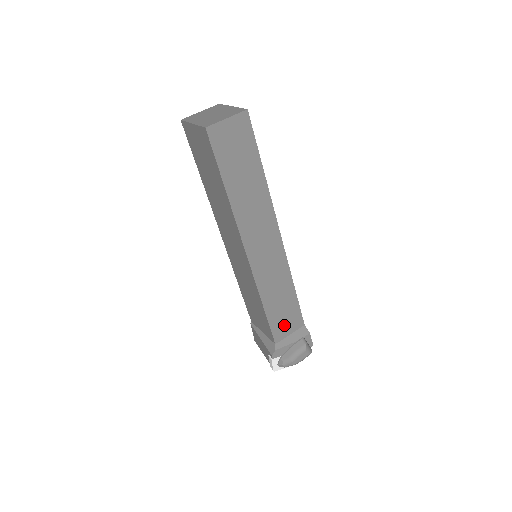
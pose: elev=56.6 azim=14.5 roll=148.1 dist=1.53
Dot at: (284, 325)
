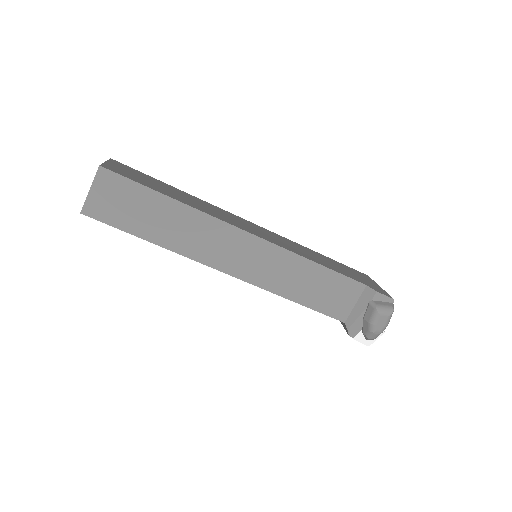
Dot at: (338, 301)
